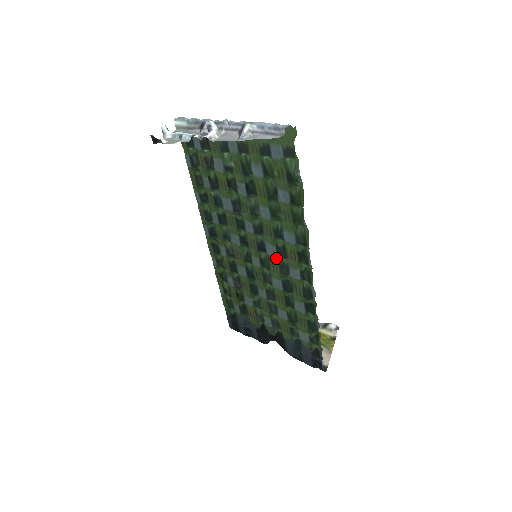
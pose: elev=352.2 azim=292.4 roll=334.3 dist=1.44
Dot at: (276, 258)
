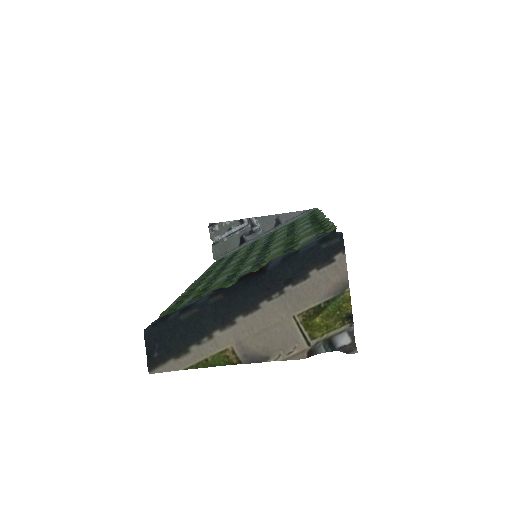
Dot at: occluded
